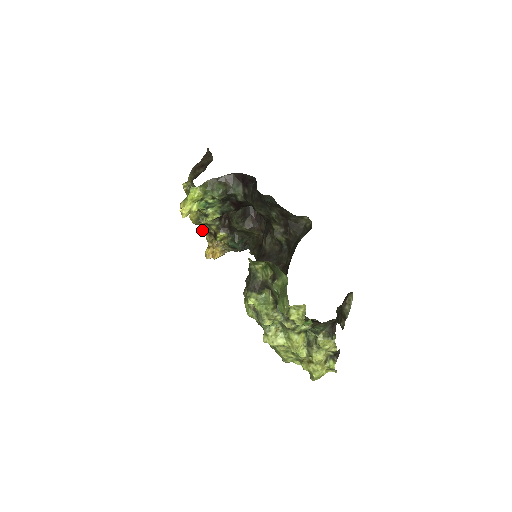
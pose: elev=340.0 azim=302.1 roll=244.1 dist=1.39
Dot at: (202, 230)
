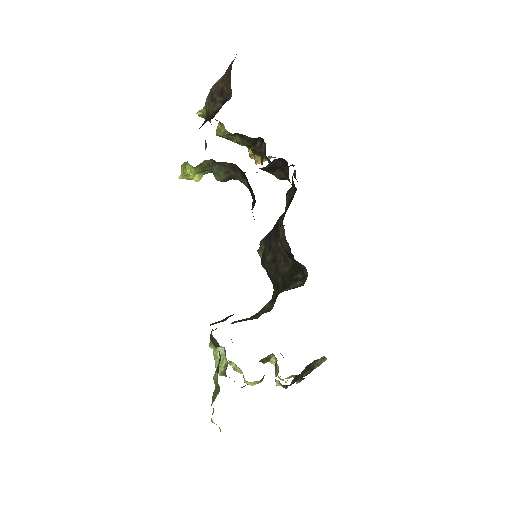
Dot at: occluded
